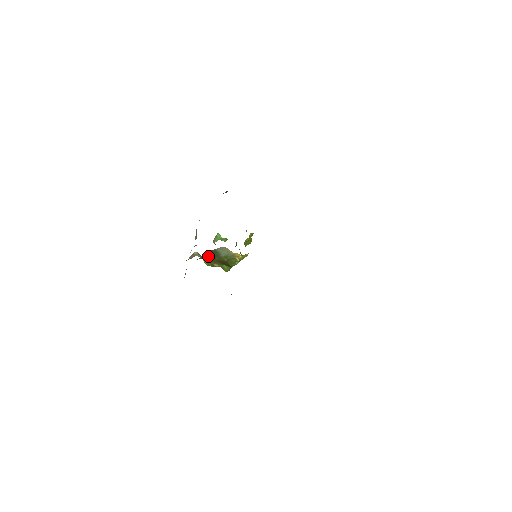
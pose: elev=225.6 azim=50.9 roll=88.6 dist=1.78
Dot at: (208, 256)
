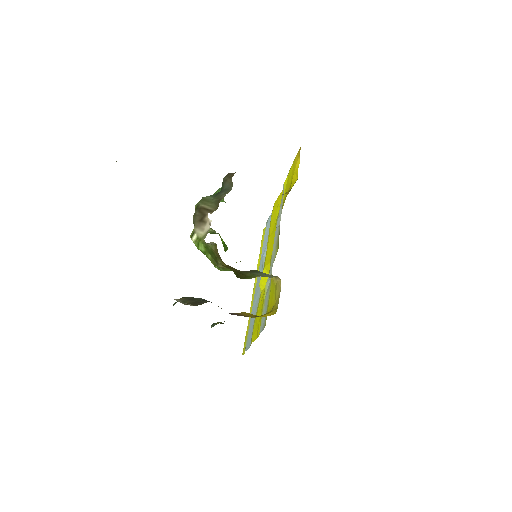
Dot at: occluded
